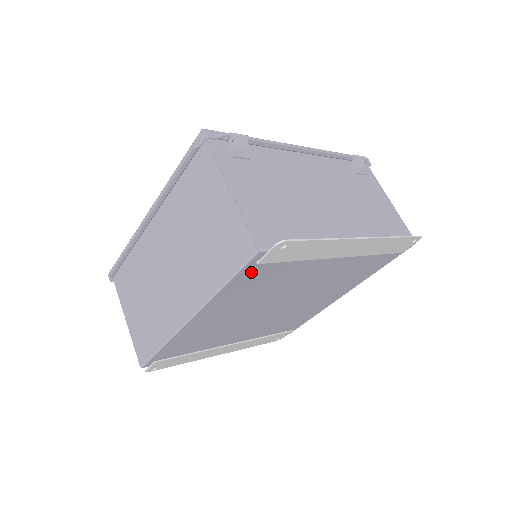
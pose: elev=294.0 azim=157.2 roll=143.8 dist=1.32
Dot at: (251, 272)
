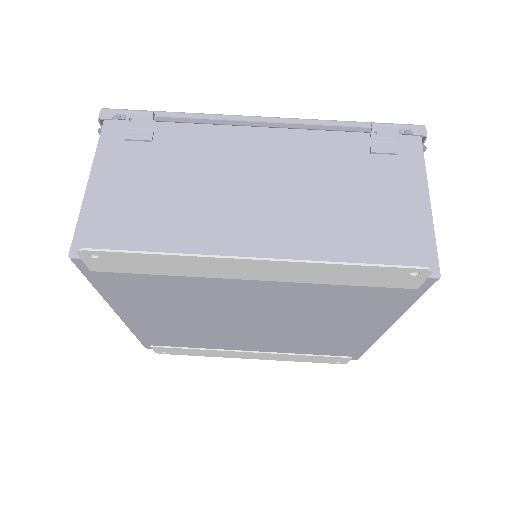
Dot at: (107, 278)
